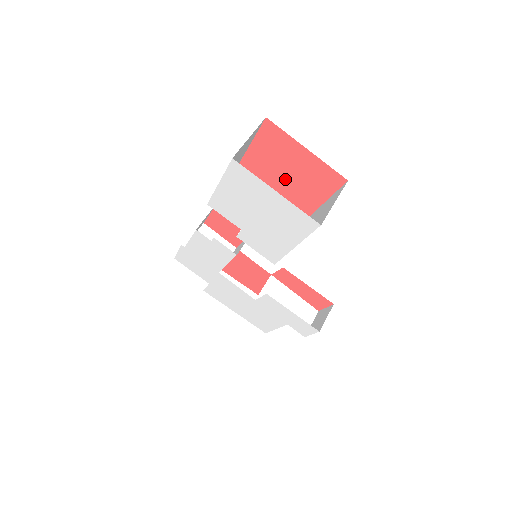
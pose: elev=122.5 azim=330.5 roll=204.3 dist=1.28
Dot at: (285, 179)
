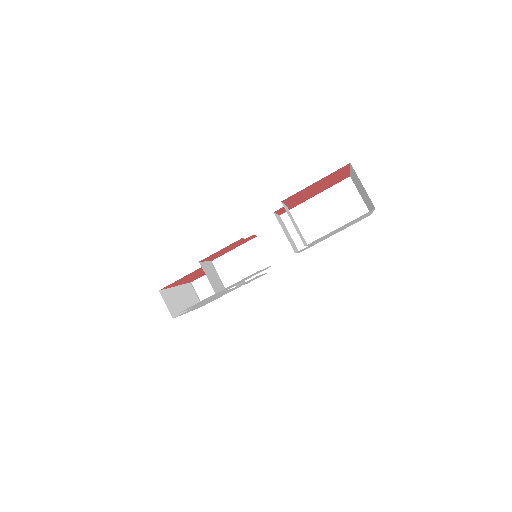
Dot at: (311, 192)
